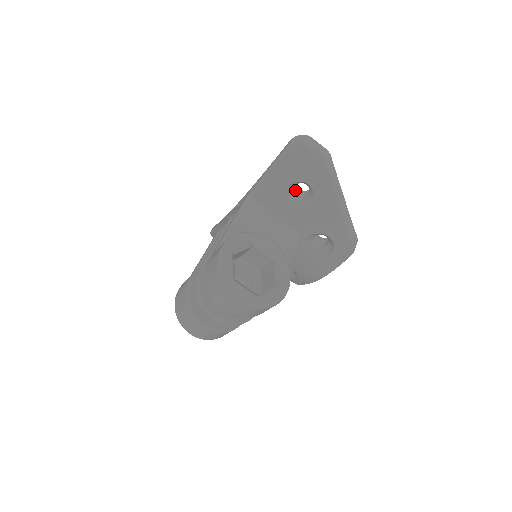
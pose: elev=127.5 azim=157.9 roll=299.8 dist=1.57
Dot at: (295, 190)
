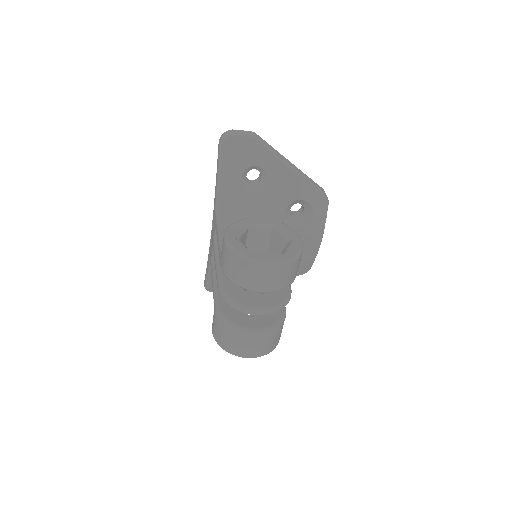
Dot at: (249, 182)
